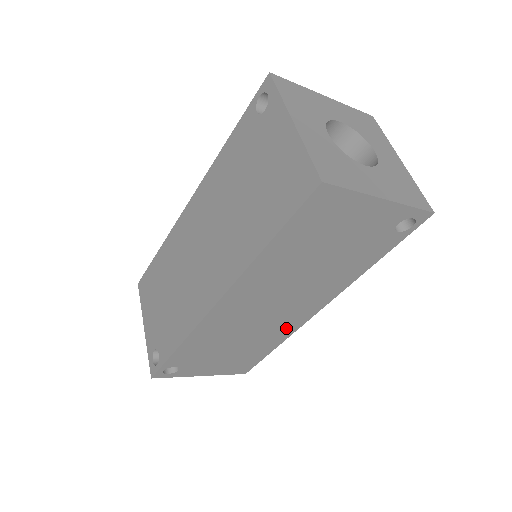
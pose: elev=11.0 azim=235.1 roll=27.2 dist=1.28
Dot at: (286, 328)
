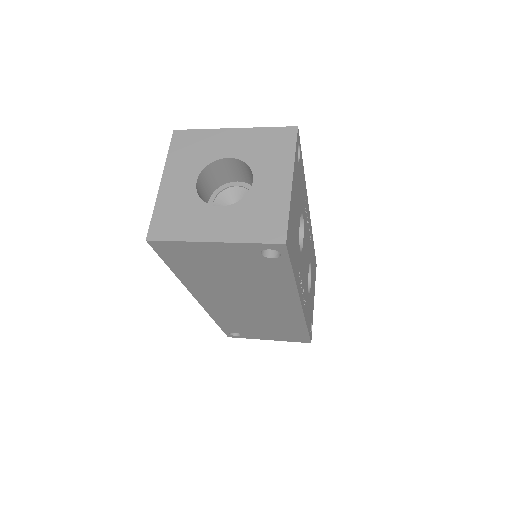
Dot at: (290, 317)
